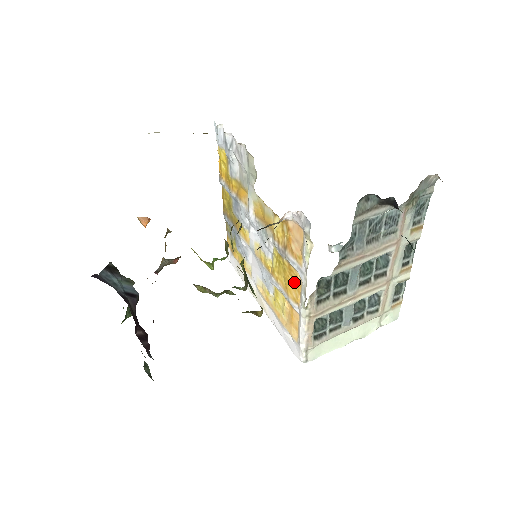
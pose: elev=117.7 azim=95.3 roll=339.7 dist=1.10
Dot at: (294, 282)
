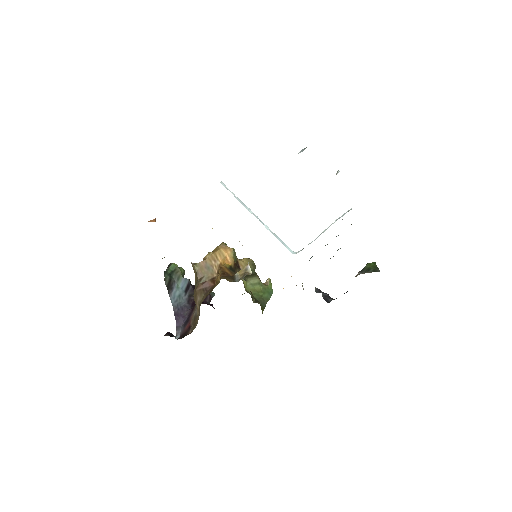
Dot at: occluded
